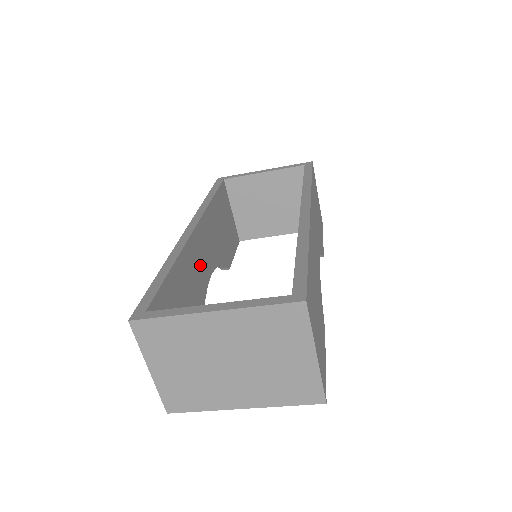
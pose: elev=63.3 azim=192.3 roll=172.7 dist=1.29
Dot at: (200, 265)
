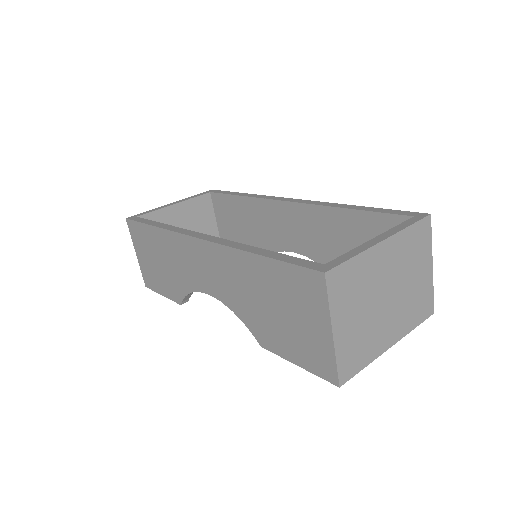
Dot at: occluded
